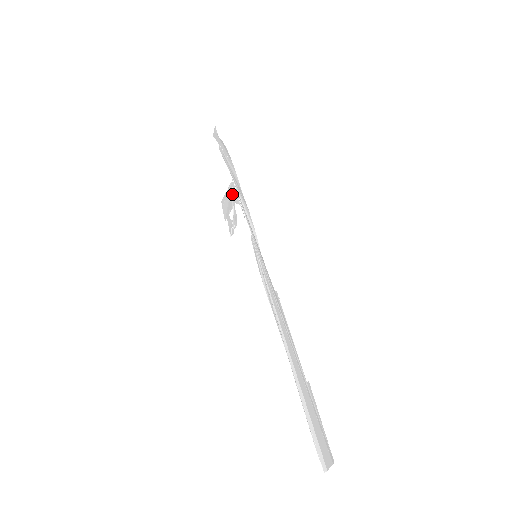
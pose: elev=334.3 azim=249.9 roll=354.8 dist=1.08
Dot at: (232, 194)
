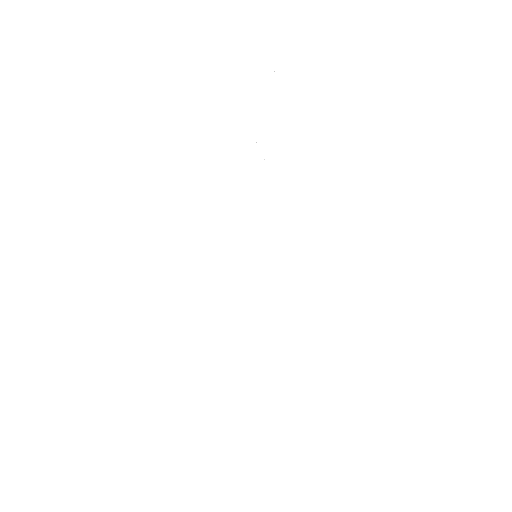
Dot at: occluded
